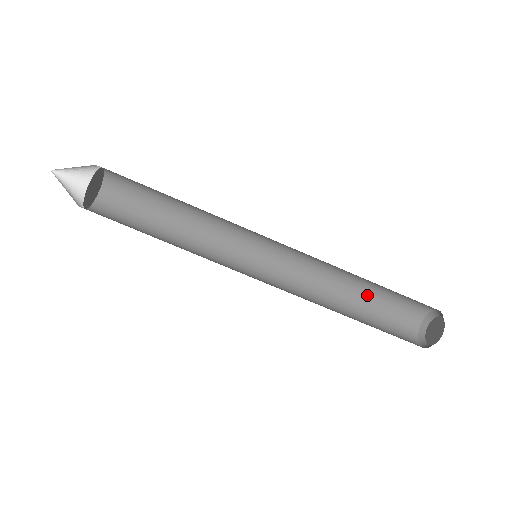
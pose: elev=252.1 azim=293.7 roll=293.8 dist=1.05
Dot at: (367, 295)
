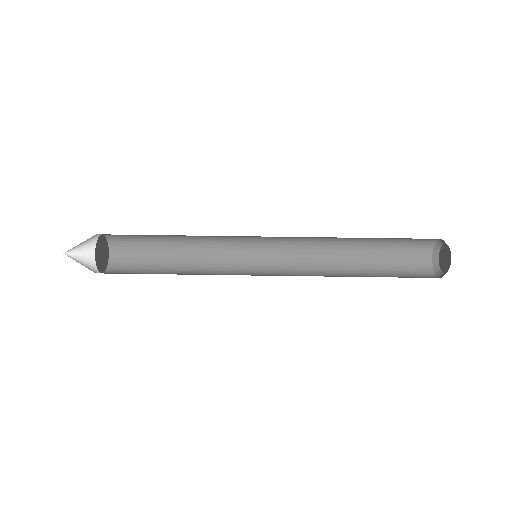
Dot at: (370, 255)
